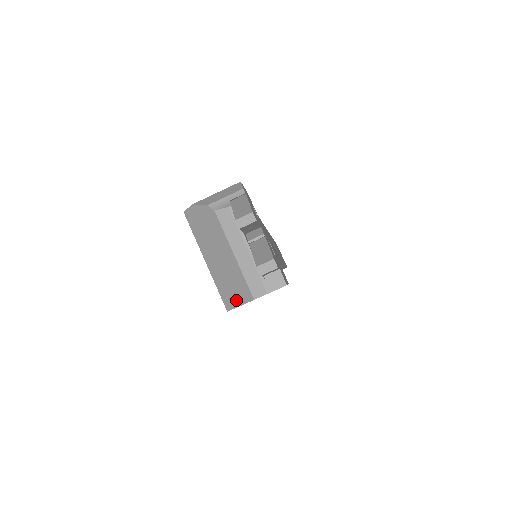
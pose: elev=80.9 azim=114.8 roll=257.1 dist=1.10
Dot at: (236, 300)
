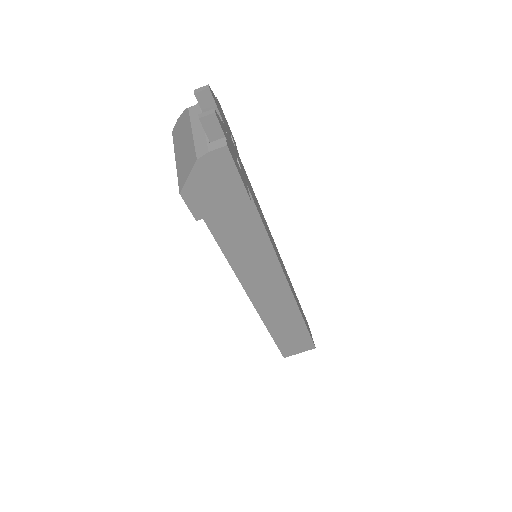
Dot at: (186, 174)
